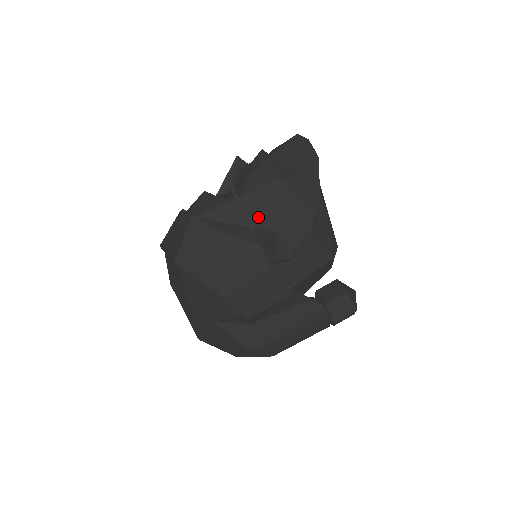
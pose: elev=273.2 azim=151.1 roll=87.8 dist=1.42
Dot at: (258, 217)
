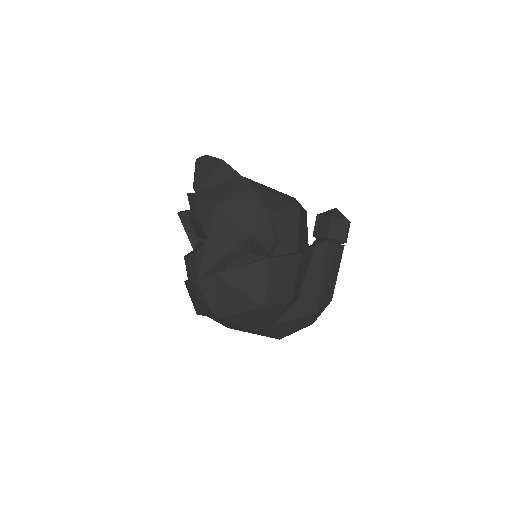
Dot at: (231, 238)
